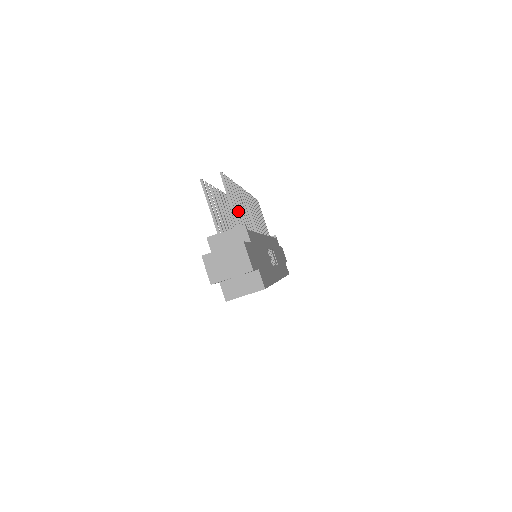
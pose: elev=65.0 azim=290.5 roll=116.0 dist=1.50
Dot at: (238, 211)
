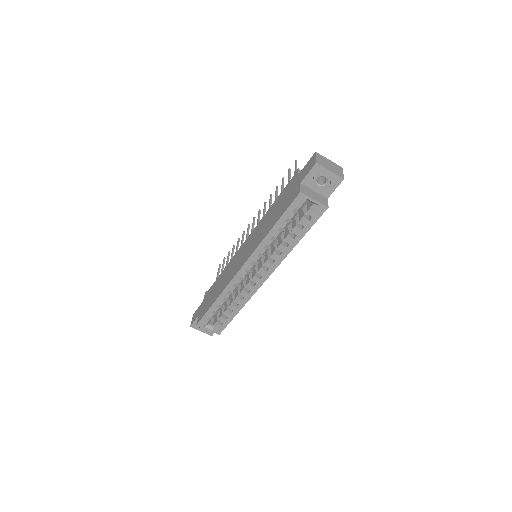
Dot at: occluded
